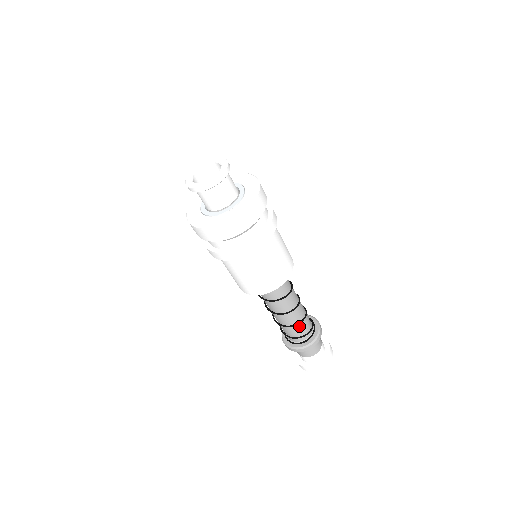
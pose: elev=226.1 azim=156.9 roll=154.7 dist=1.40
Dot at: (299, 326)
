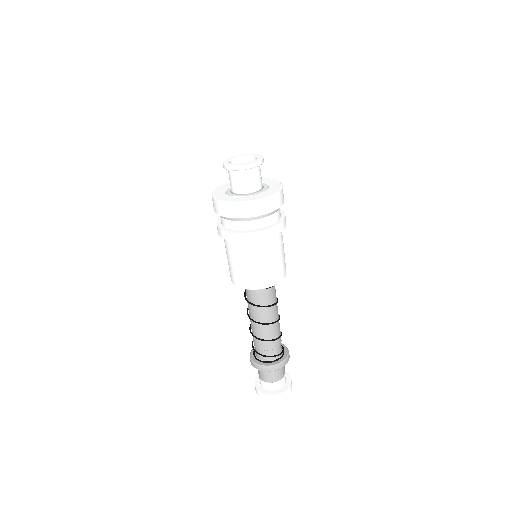
Dot at: (262, 343)
